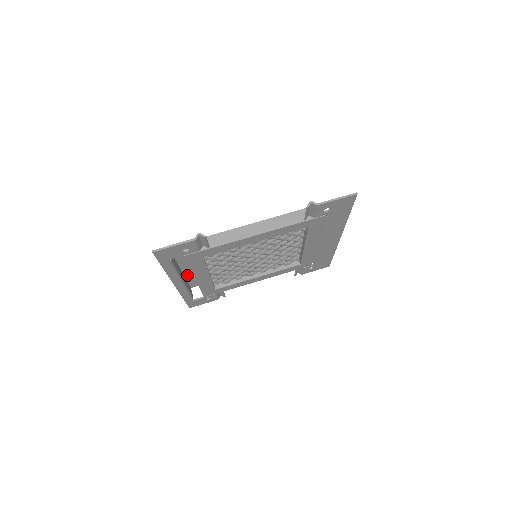
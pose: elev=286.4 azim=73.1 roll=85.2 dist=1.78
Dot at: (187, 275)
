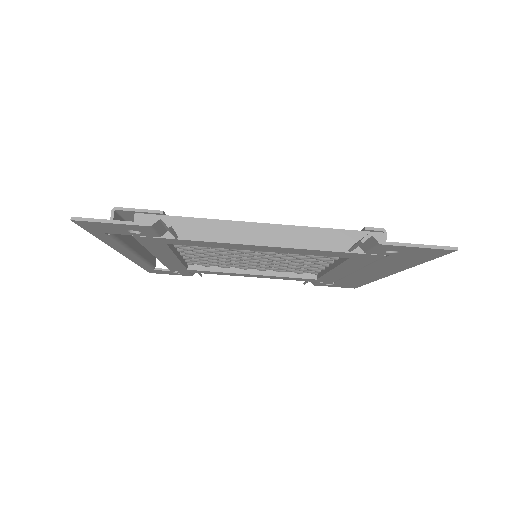
Dot at: occluded
